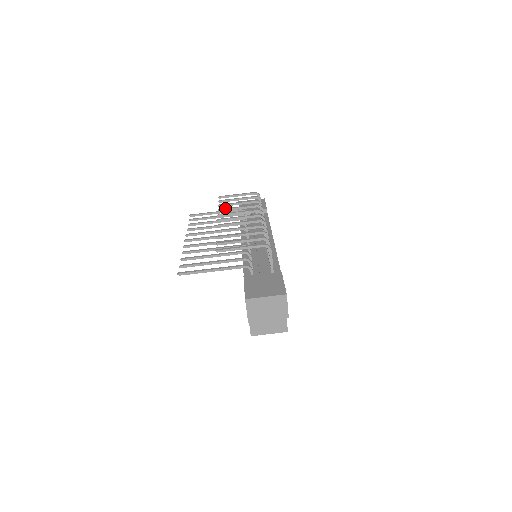
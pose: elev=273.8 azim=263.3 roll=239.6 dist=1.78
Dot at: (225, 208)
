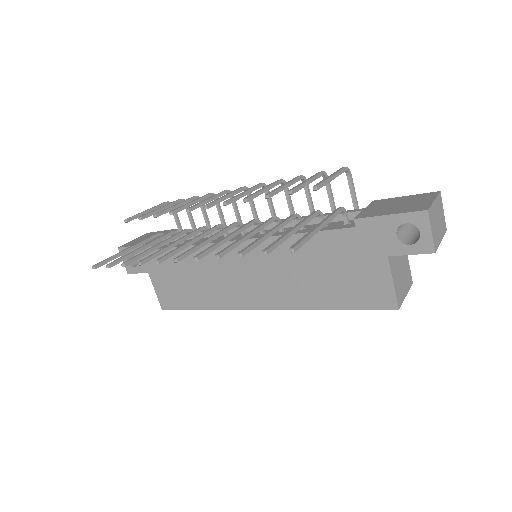
Dot at: occluded
